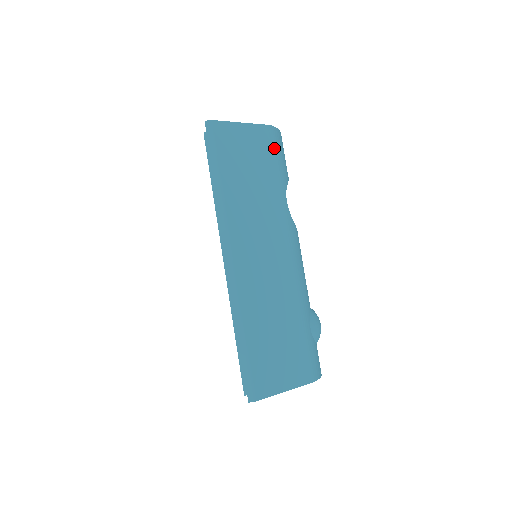
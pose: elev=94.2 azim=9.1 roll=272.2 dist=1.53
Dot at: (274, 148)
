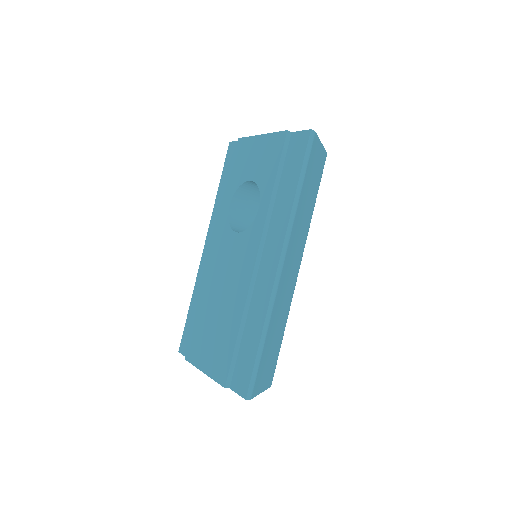
Dot at: occluded
